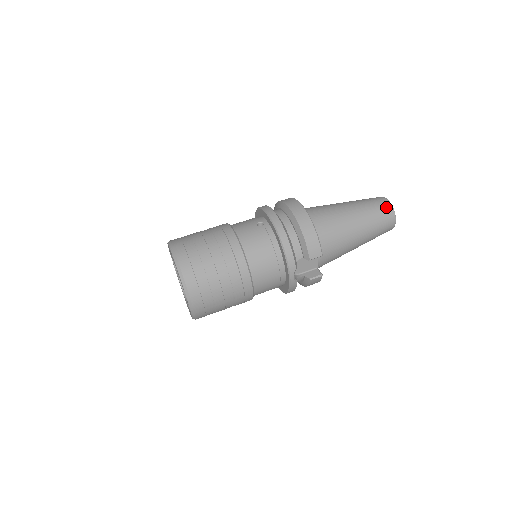
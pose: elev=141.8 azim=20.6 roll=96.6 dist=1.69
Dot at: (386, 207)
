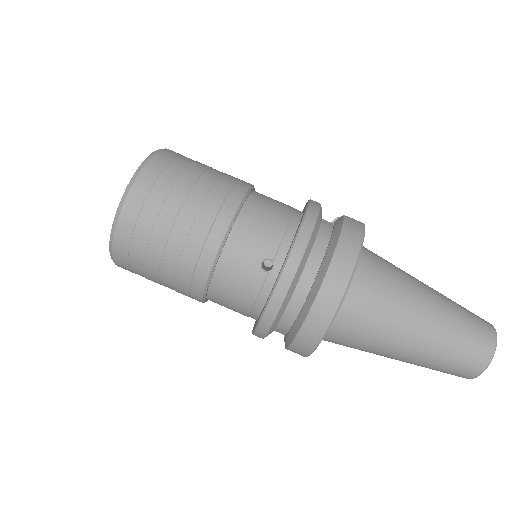
Dot at: (471, 369)
